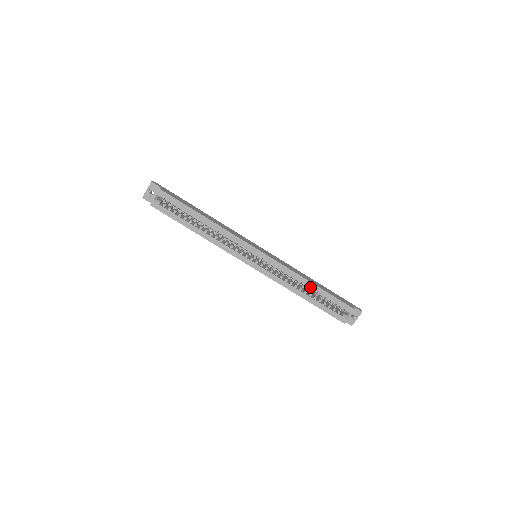
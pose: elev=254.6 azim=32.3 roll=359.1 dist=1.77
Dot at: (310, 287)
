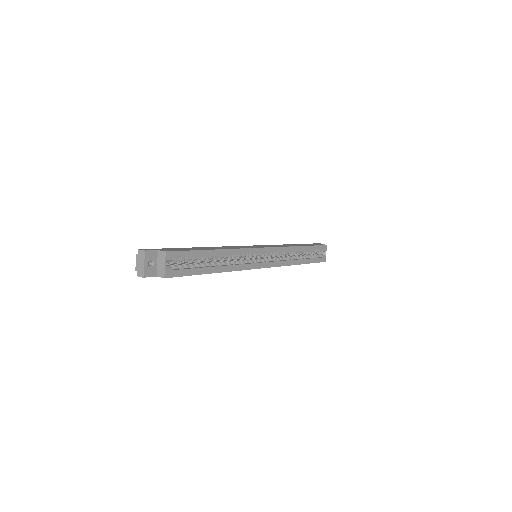
Dot at: (301, 251)
